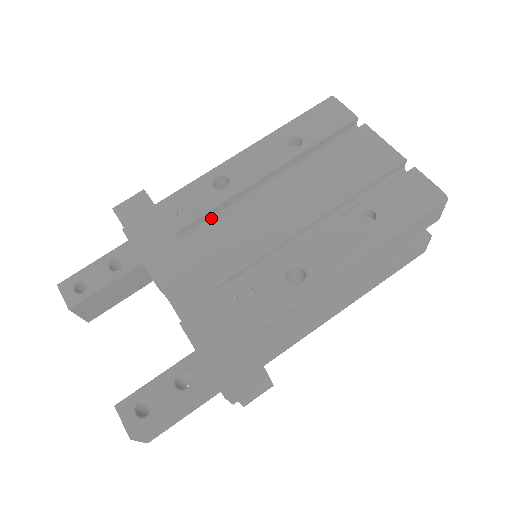
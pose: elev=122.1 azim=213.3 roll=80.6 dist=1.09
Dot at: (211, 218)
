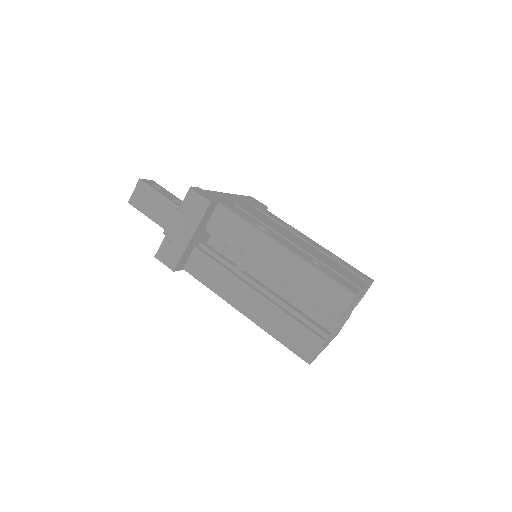
Dot at: occluded
